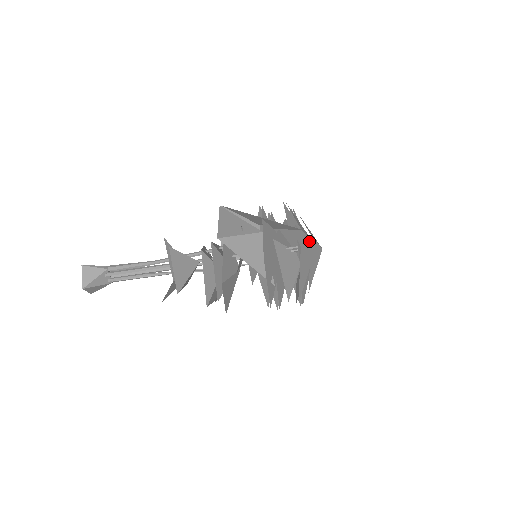
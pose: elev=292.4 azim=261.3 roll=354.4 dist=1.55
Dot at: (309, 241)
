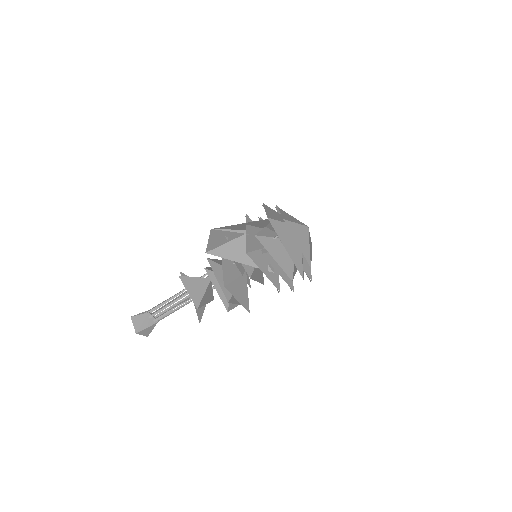
Dot at: (285, 224)
